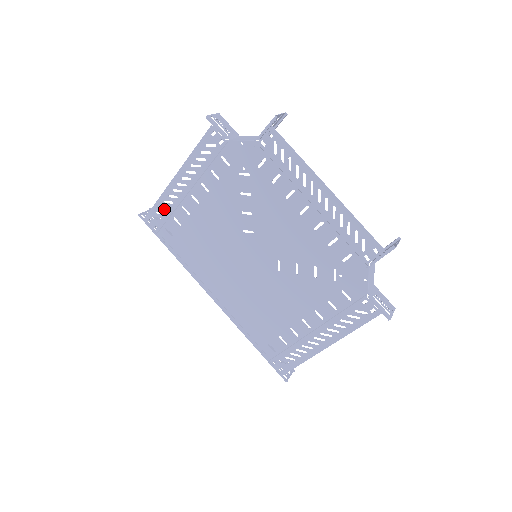
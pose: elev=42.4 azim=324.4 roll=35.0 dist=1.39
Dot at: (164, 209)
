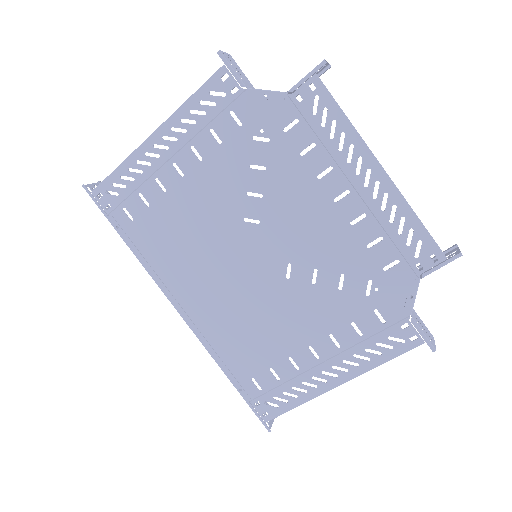
Dot at: (126, 180)
